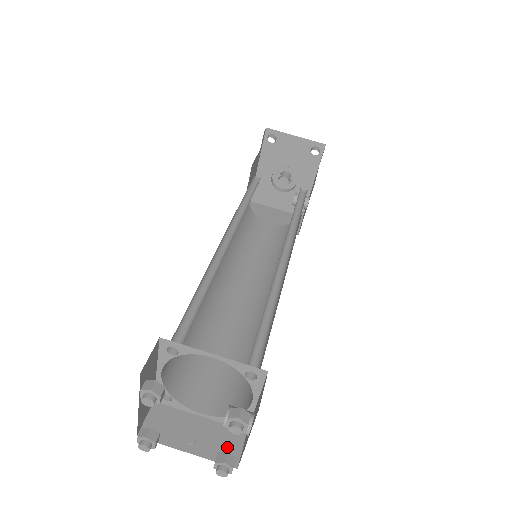
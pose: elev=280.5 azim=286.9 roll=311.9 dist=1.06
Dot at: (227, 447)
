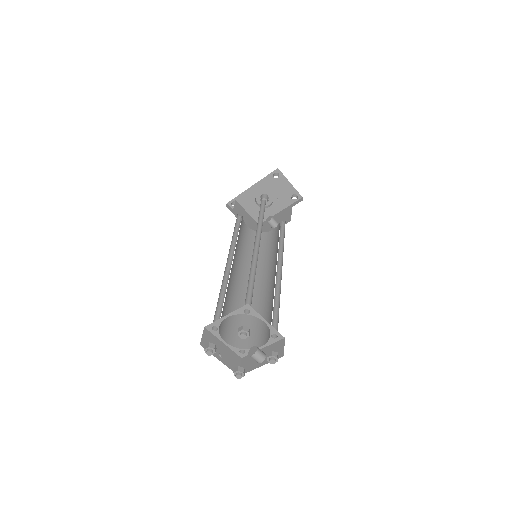
Dot at: (235, 364)
